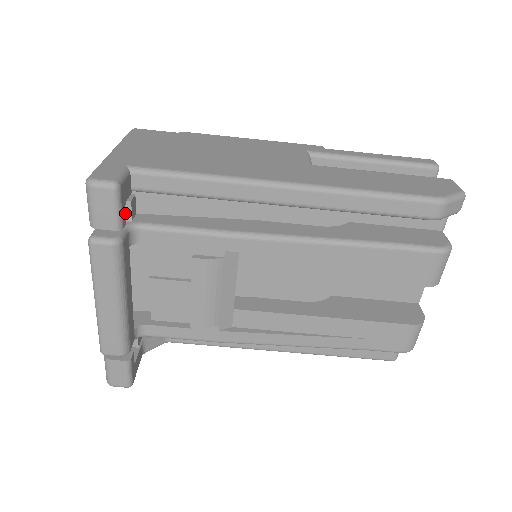
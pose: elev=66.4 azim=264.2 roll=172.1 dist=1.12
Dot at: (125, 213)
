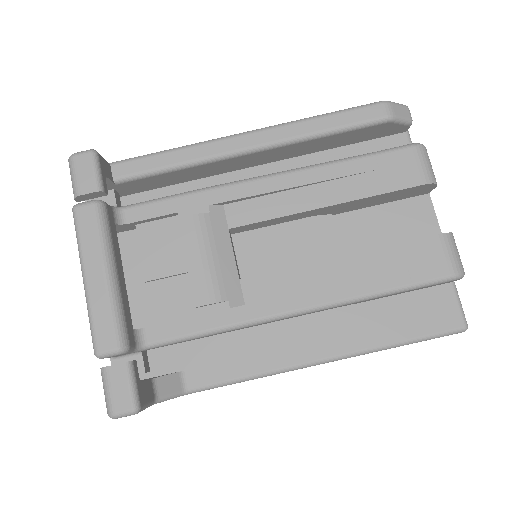
Dot at: (106, 185)
